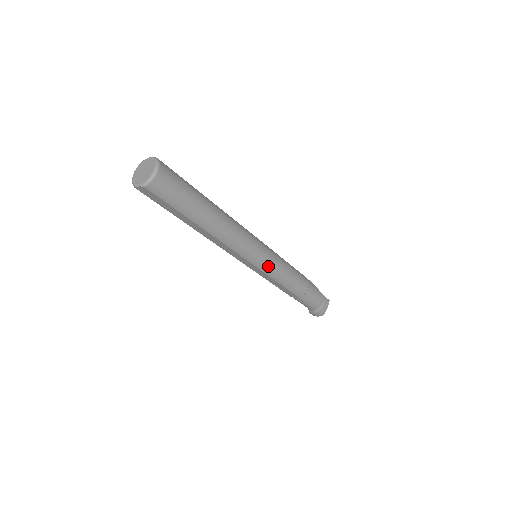
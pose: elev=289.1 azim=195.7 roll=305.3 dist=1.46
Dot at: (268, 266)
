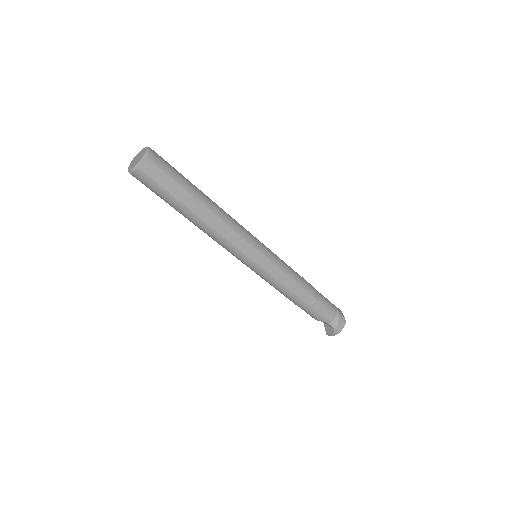
Dot at: (271, 254)
